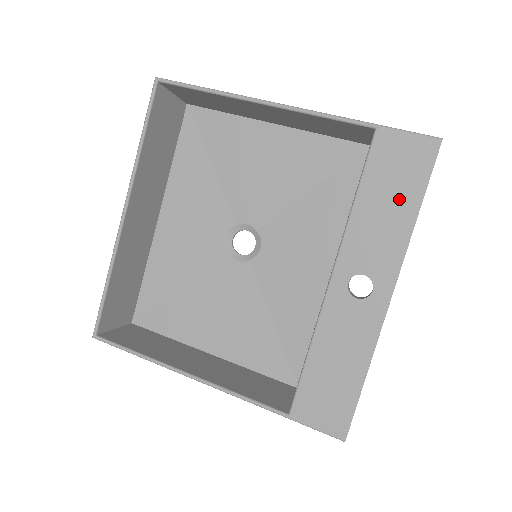
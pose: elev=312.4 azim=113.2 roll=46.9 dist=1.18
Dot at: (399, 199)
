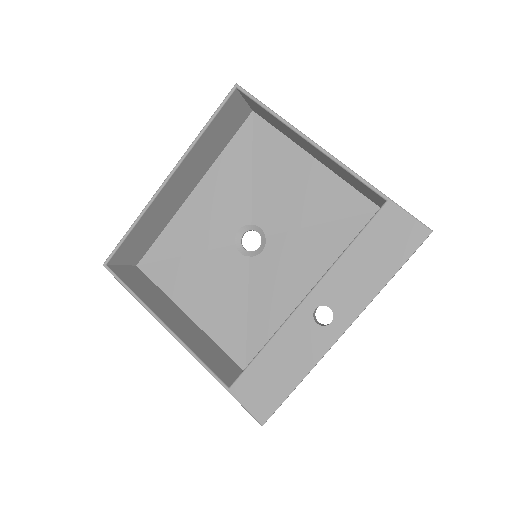
Dot at: (381, 262)
